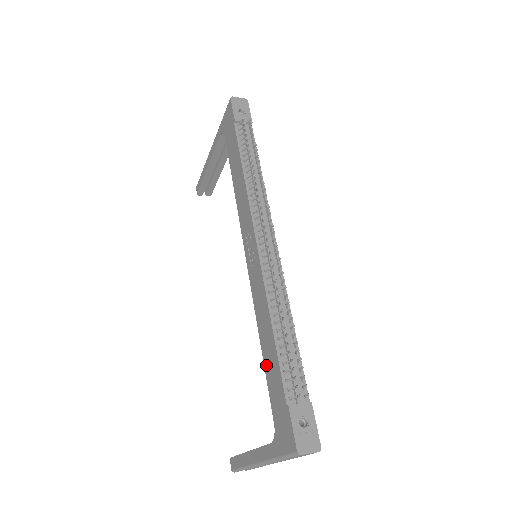
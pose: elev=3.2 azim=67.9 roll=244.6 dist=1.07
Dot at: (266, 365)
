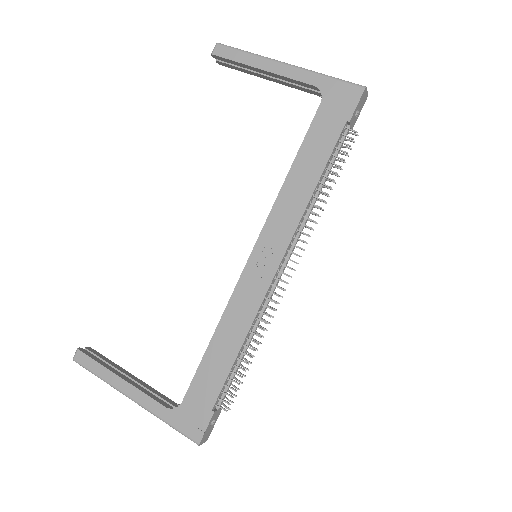
Dot at: (207, 360)
